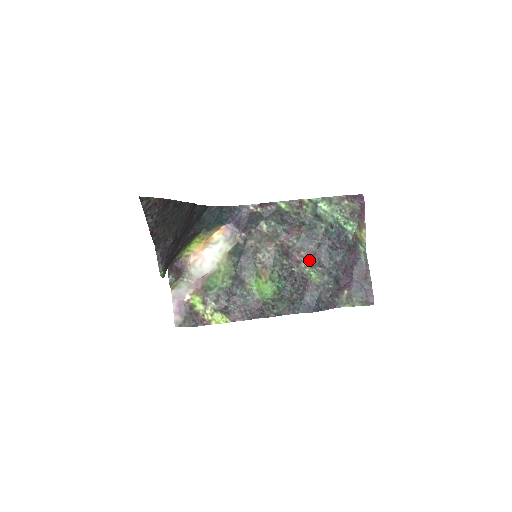
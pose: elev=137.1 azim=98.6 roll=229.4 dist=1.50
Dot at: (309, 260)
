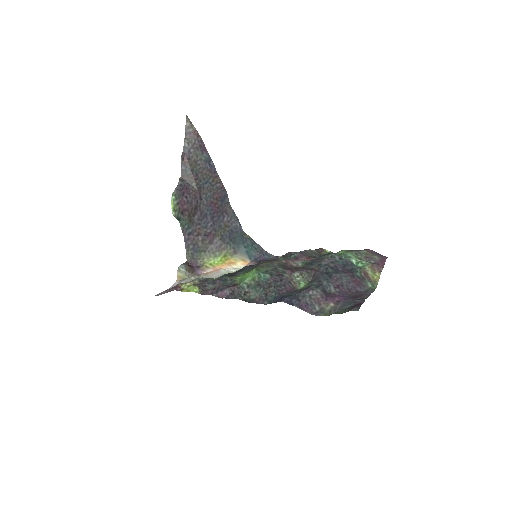
Dot at: (304, 273)
